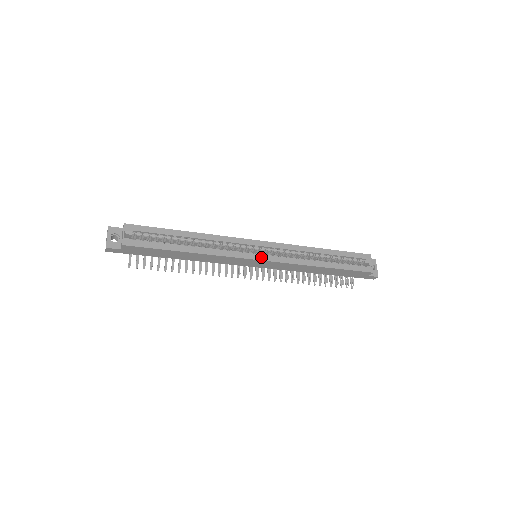
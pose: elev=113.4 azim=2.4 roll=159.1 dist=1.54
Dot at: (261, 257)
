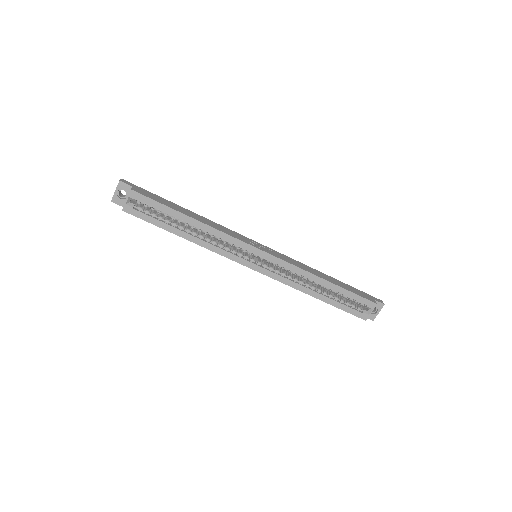
Dot at: (254, 266)
